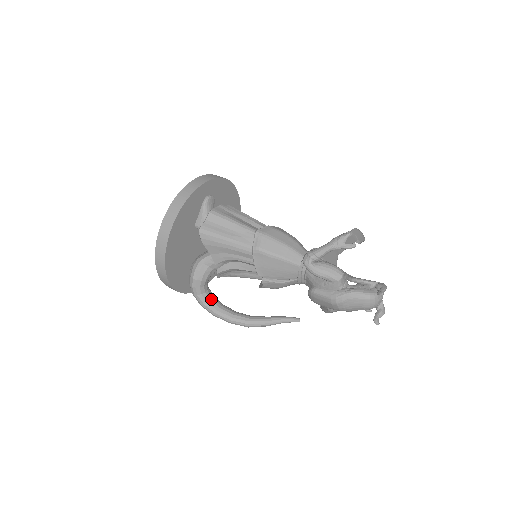
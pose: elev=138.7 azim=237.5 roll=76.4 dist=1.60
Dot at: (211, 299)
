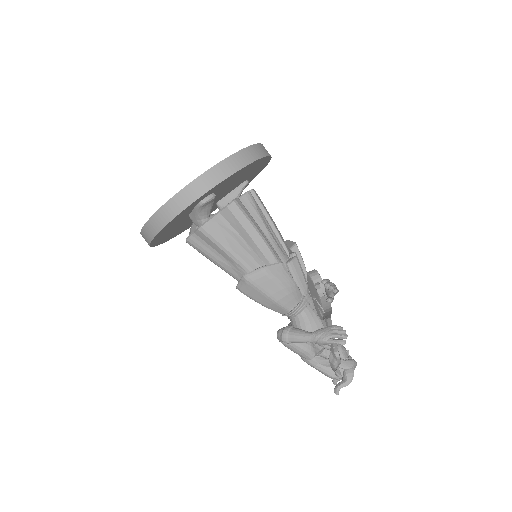
Dot at: occluded
